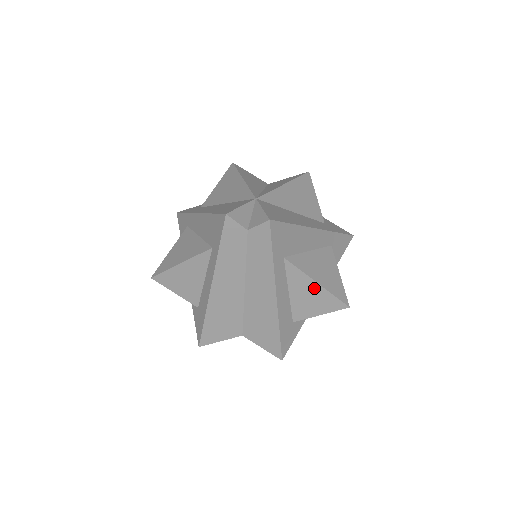
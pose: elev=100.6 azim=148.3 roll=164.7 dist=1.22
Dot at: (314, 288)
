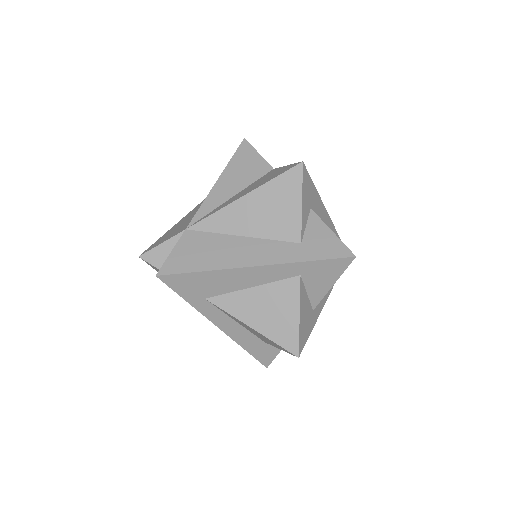
Dot at: (252, 329)
